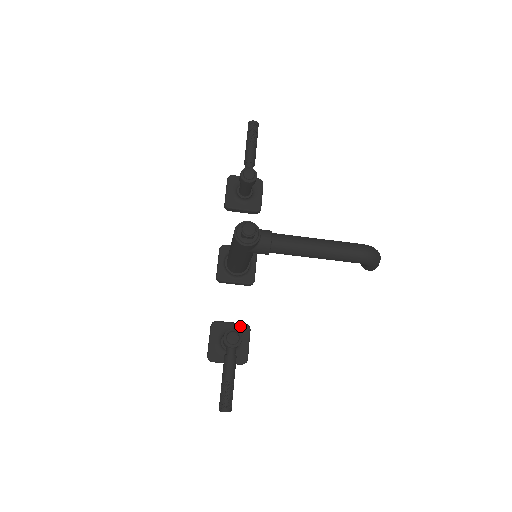
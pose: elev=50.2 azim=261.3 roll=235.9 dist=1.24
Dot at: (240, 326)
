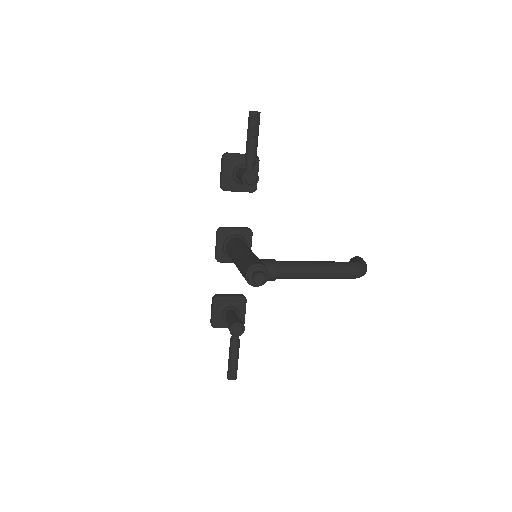
Dot at: (238, 299)
